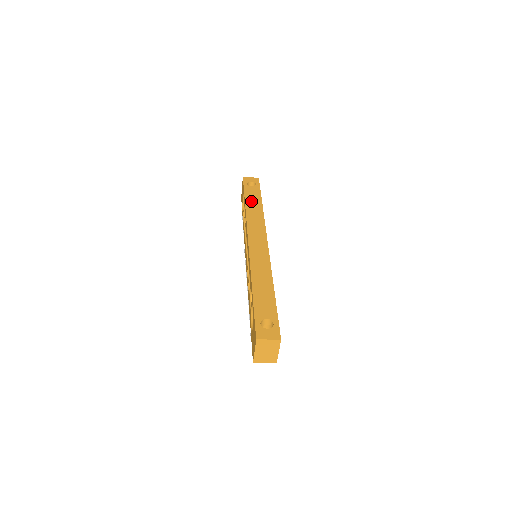
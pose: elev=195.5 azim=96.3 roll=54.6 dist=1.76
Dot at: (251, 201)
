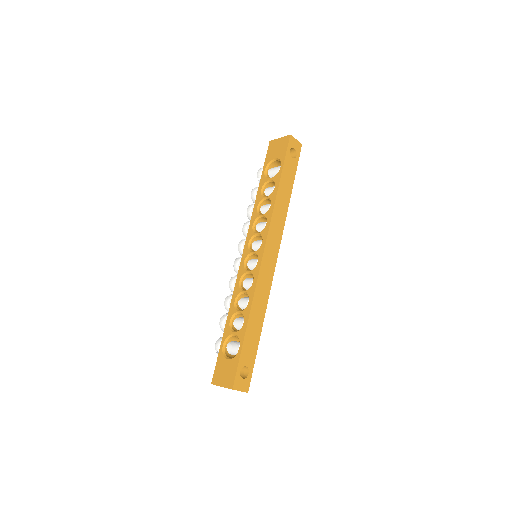
Dot at: (284, 185)
